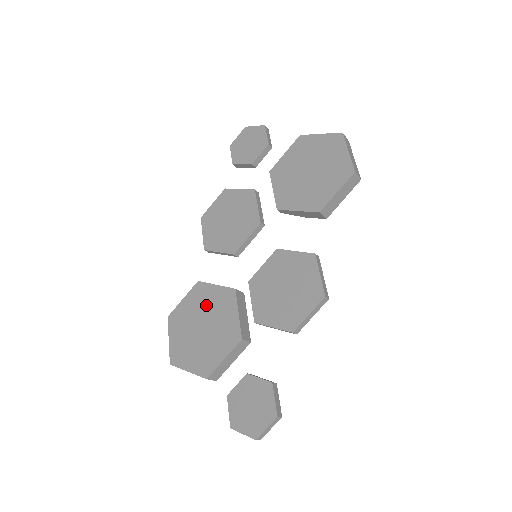
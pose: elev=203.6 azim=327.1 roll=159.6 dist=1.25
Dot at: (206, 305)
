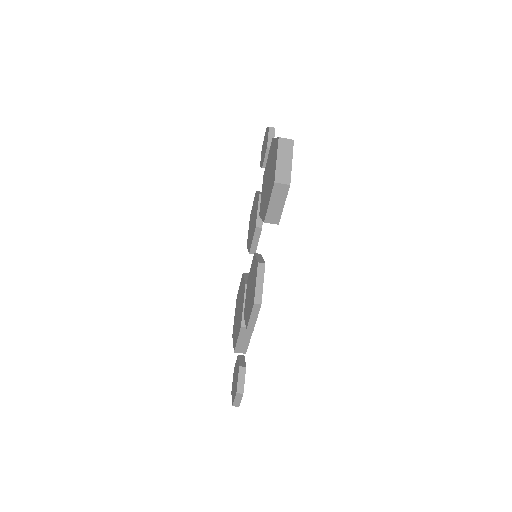
Dot at: (241, 294)
